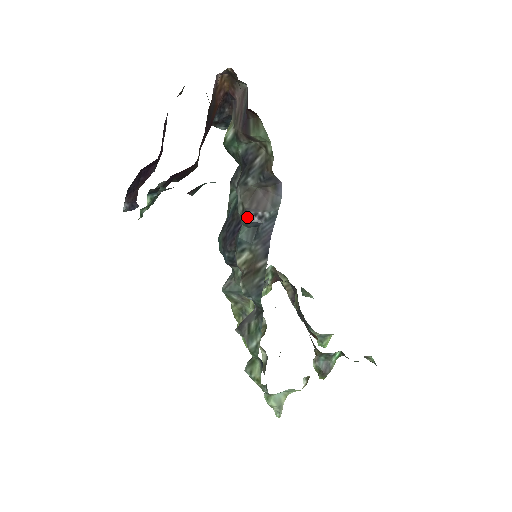
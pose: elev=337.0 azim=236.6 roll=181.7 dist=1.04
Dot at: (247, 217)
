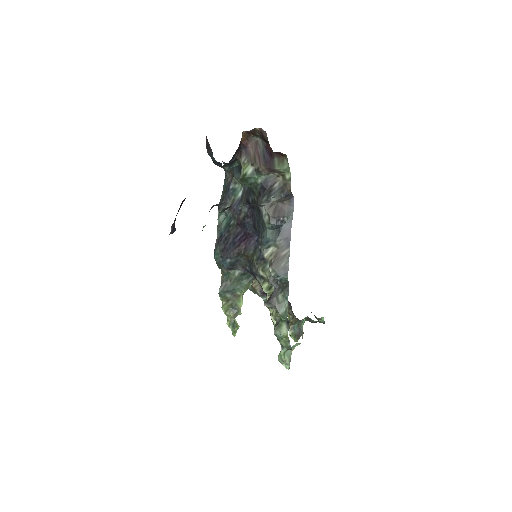
Dot at: (274, 222)
